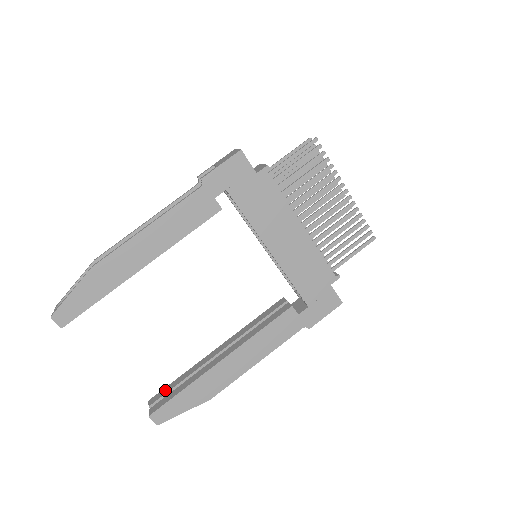
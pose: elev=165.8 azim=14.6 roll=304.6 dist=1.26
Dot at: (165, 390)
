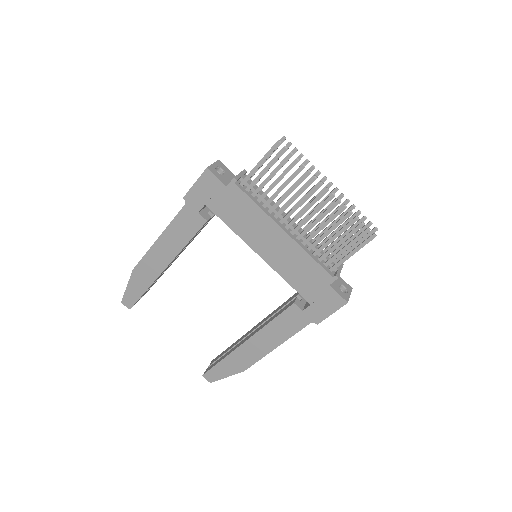
Dot at: (219, 356)
